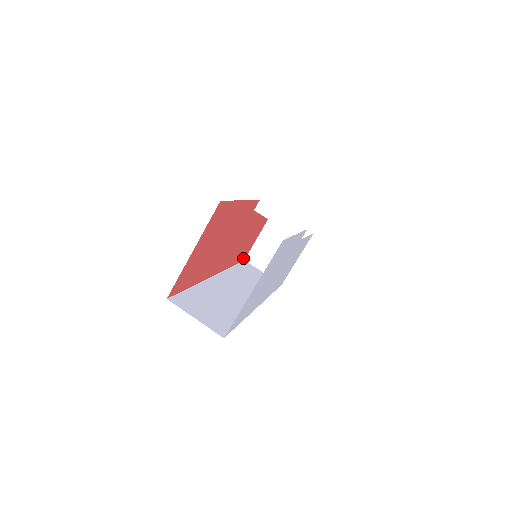
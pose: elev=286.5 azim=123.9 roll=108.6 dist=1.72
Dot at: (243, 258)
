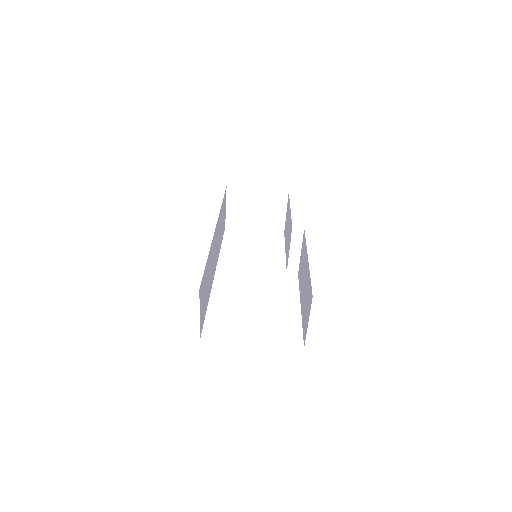
Dot at: occluded
